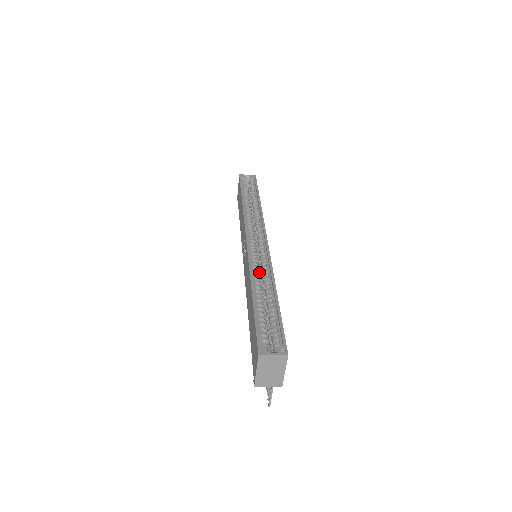
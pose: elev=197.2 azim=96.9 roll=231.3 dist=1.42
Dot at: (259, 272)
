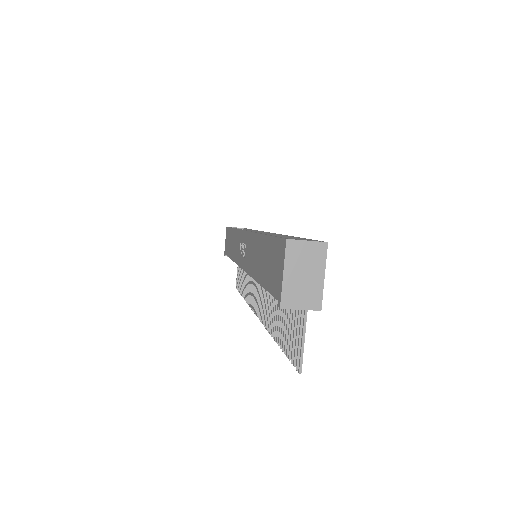
Dot at: occluded
